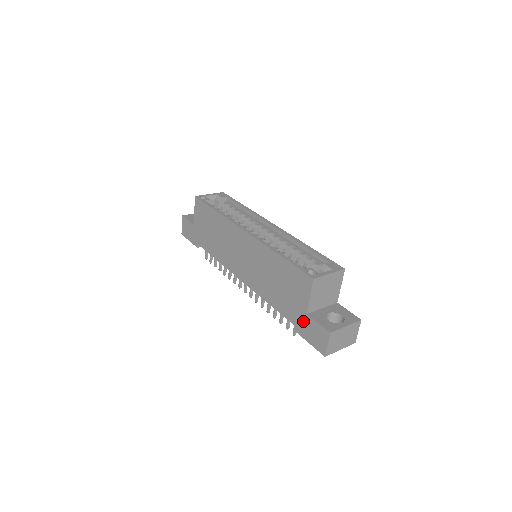
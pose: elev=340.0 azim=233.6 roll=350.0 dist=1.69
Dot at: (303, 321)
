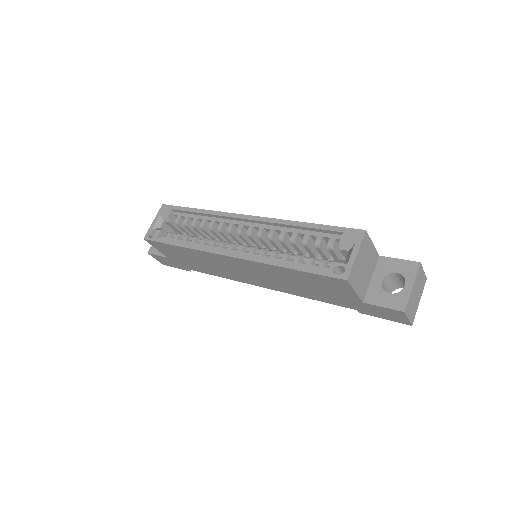
Dot at: (363, 307)
